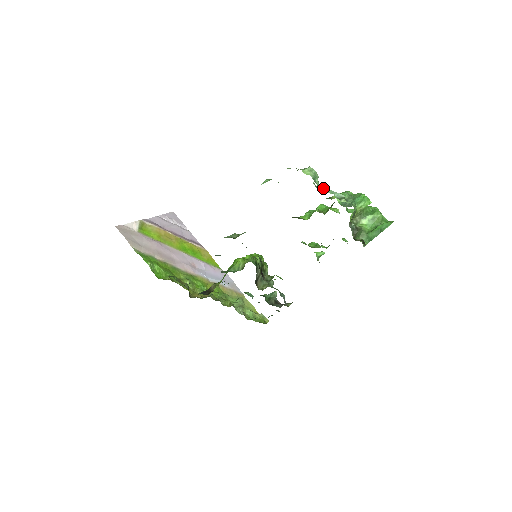
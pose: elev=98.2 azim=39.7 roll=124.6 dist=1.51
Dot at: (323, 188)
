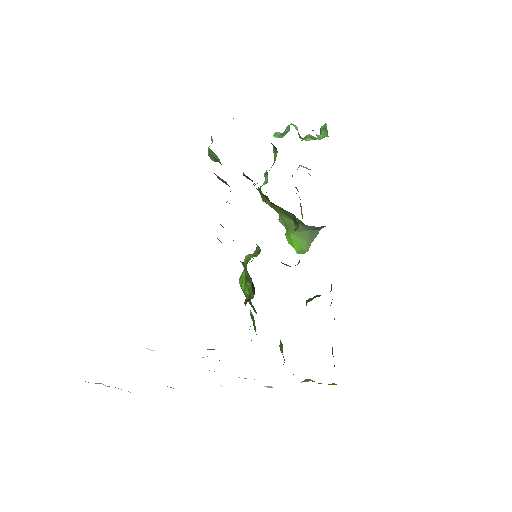
Dot at: occluded
